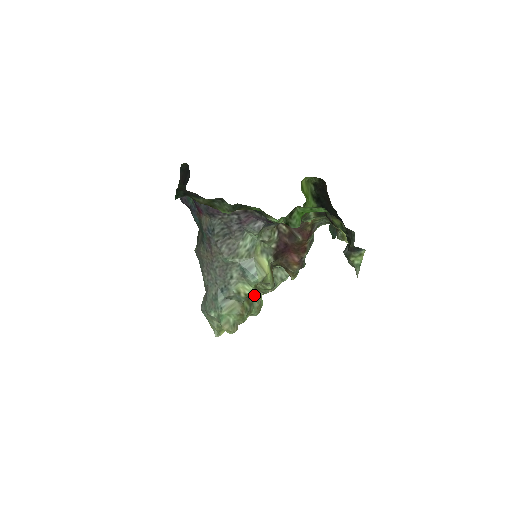
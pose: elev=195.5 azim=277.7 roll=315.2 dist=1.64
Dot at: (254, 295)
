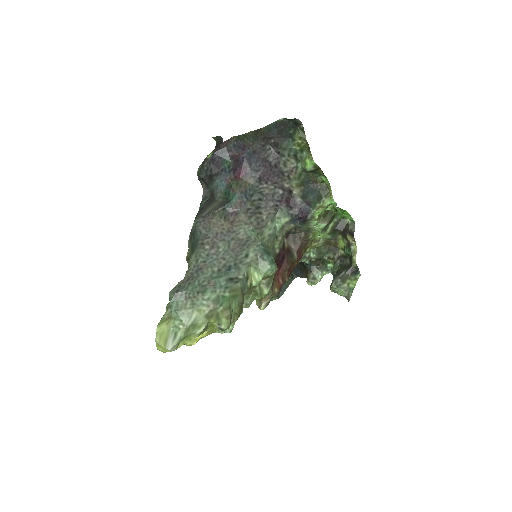
Dot at: occluded
